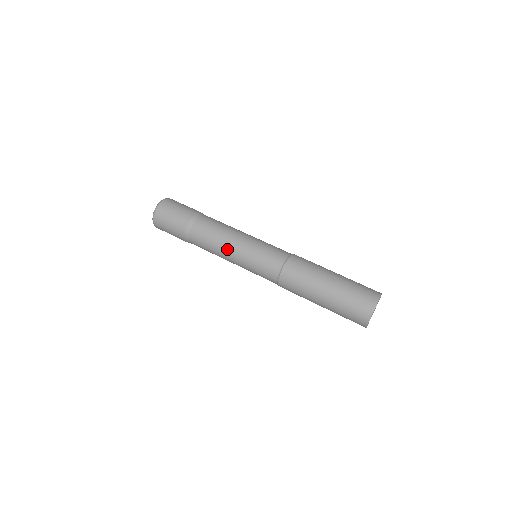
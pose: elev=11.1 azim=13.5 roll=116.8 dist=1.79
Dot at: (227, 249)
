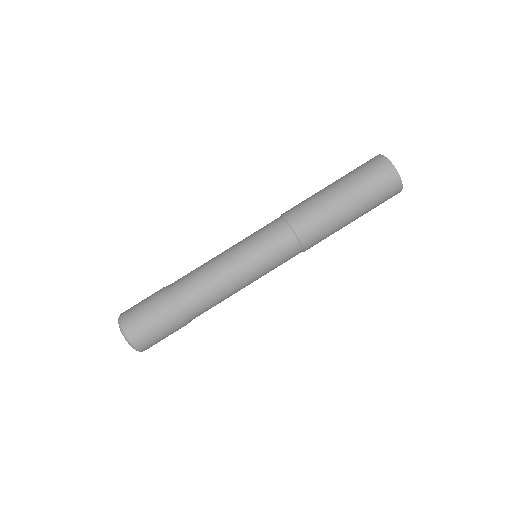
Dot at: (228, 274)
